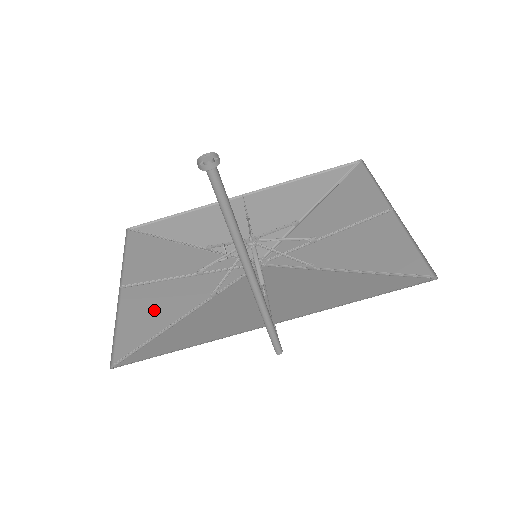
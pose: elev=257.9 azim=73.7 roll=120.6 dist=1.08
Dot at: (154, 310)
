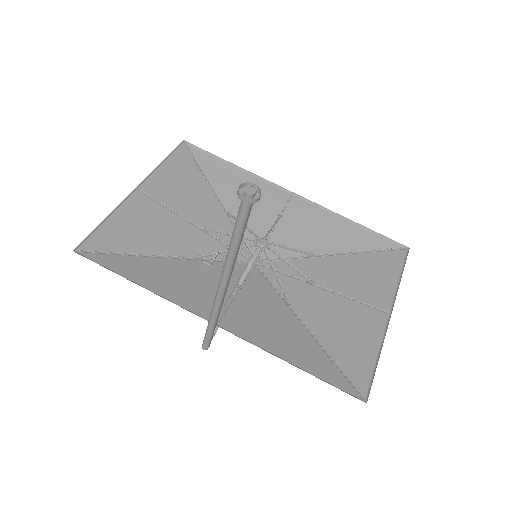
Dot at: (145, 230)
